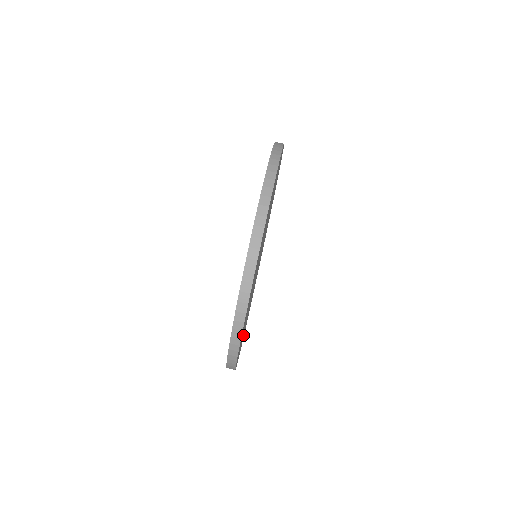
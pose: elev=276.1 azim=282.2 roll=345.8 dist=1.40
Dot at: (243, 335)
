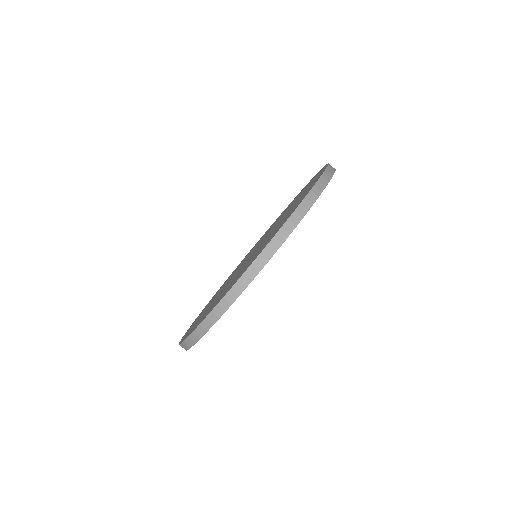
Dot at: occluded
